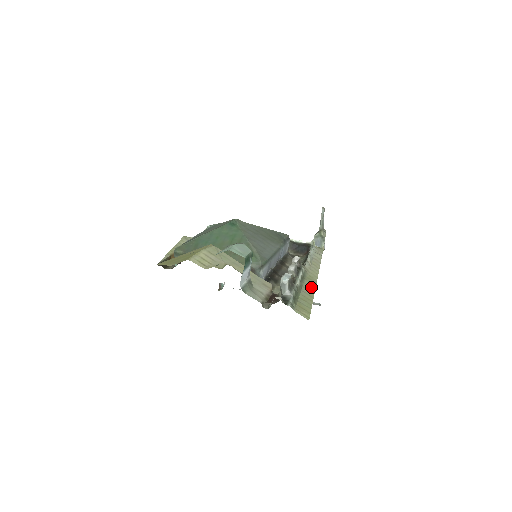
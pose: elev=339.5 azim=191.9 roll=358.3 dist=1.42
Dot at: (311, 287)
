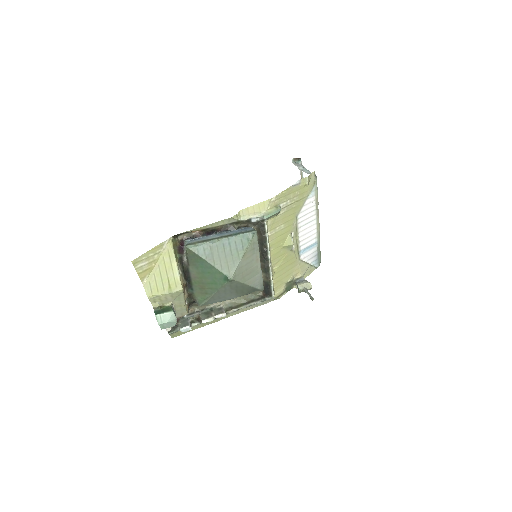
Dot at: (209, 323)
